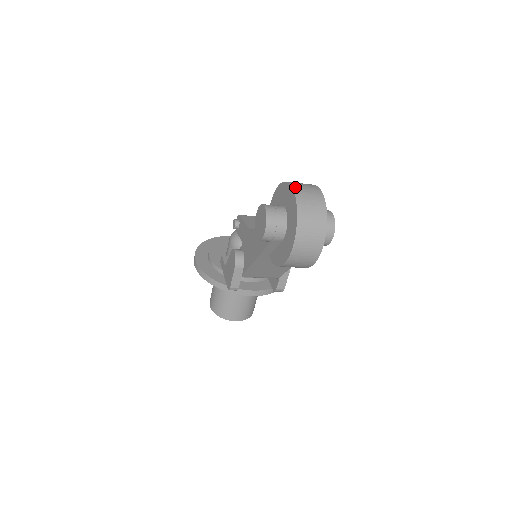
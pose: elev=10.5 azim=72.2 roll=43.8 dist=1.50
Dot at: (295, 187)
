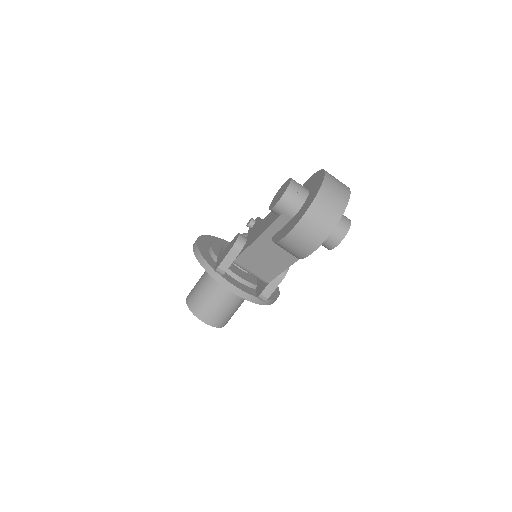
Dot at: (327, 172)
